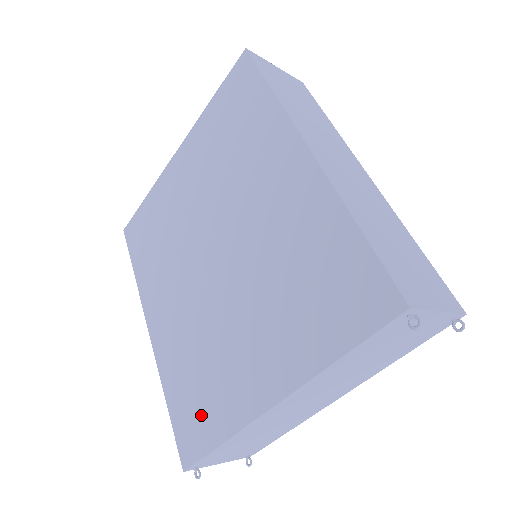
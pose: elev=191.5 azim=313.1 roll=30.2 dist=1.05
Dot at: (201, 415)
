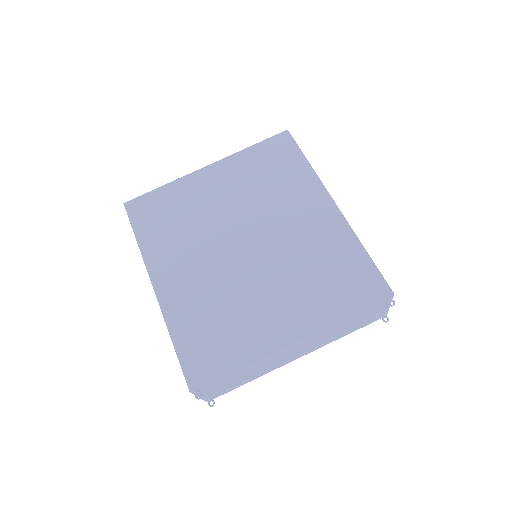
Dot at: (217, 349)
